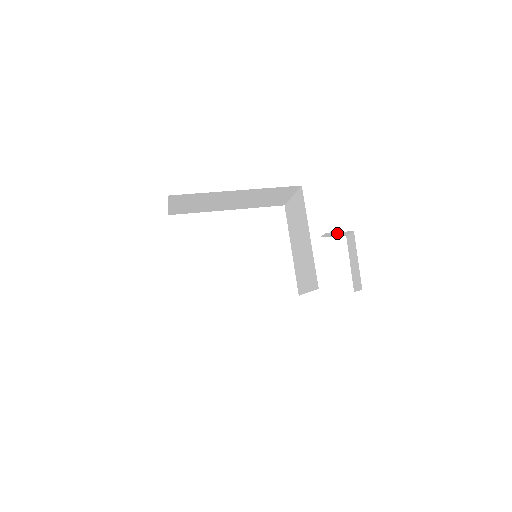
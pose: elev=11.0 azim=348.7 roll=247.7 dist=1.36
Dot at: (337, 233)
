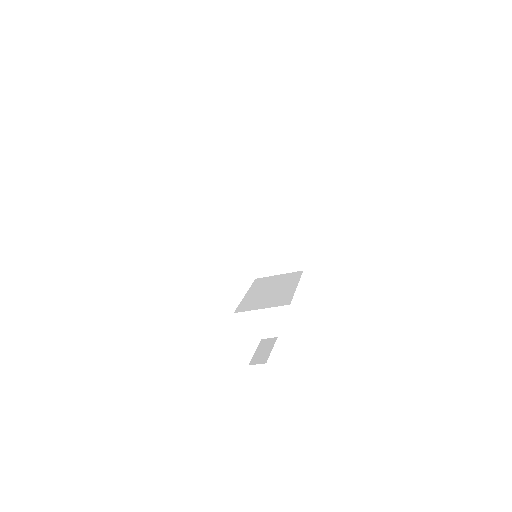
Dot at: (269, 325)
